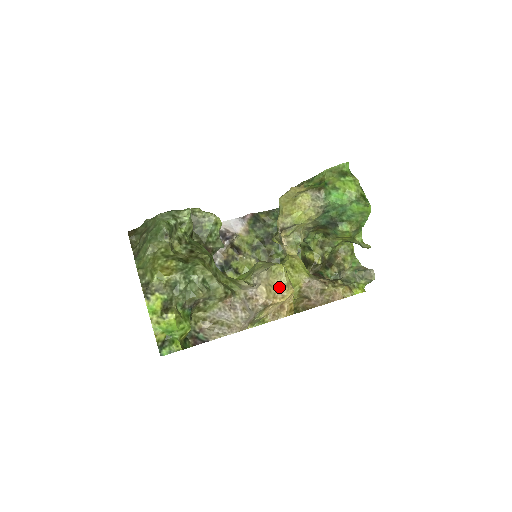
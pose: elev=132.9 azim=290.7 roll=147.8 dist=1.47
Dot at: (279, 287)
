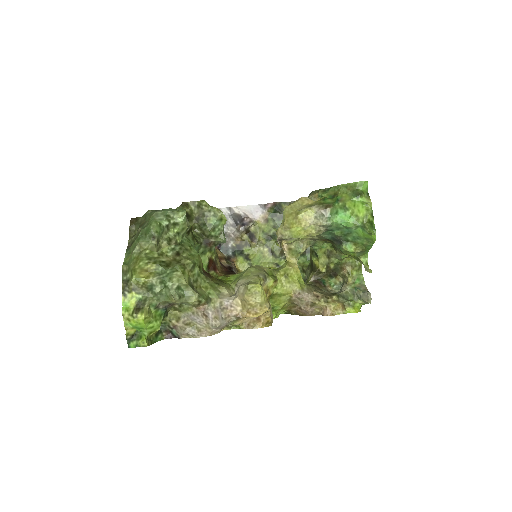
Dot at: (253, 304)
